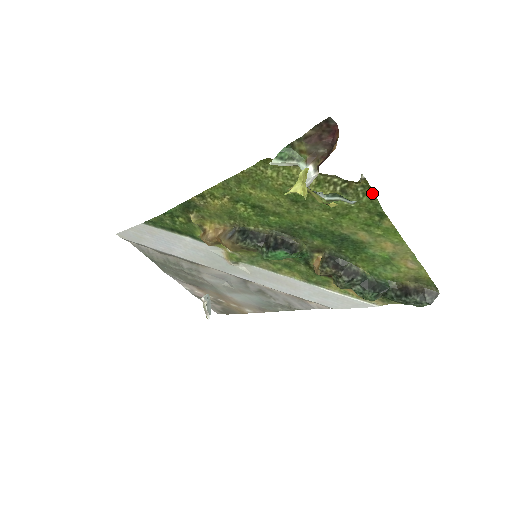
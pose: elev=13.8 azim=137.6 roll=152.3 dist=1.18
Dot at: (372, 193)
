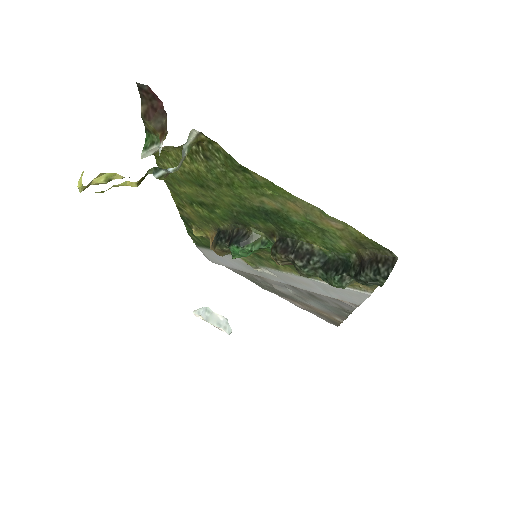
Dot at: (219, 146)
